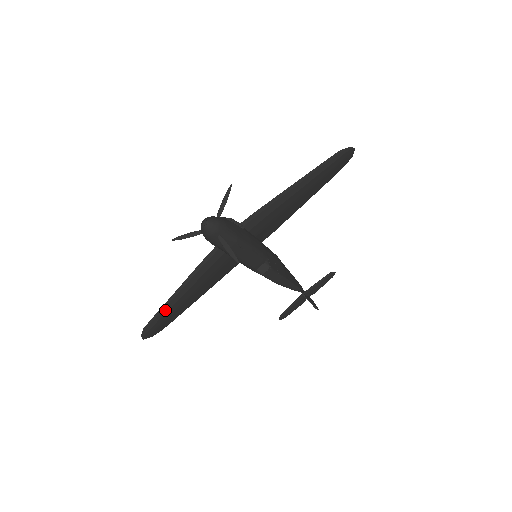
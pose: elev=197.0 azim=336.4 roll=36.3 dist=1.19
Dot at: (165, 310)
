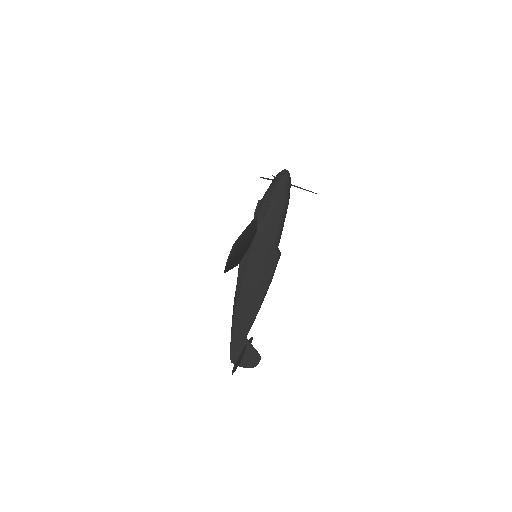
Dot at: (241, 240)
